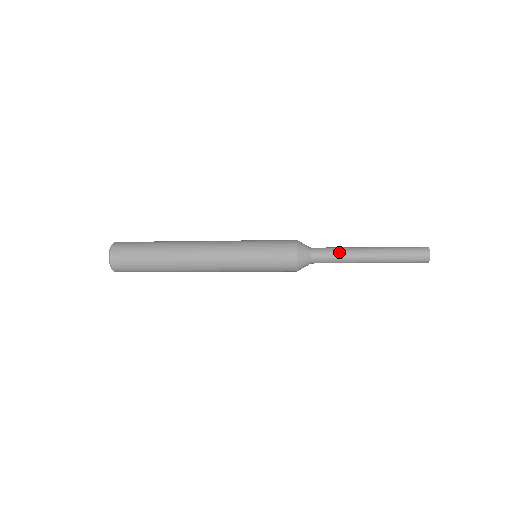
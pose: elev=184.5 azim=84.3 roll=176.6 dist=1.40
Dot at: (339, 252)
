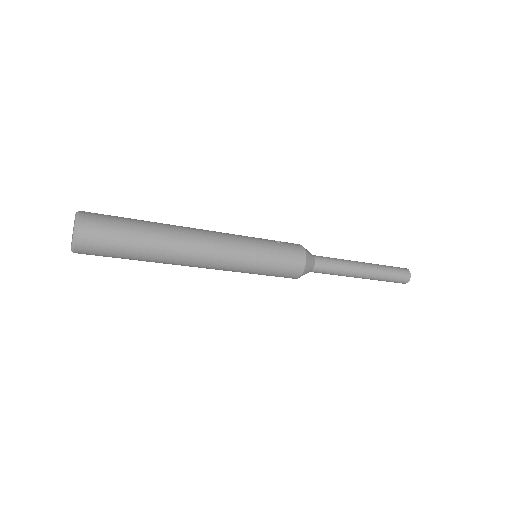
Dot at: (340, 266)
